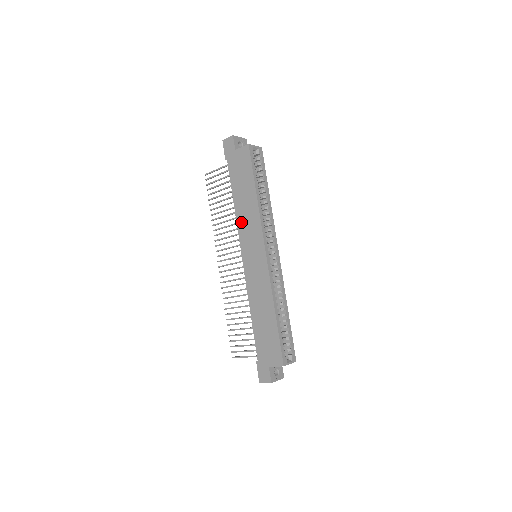
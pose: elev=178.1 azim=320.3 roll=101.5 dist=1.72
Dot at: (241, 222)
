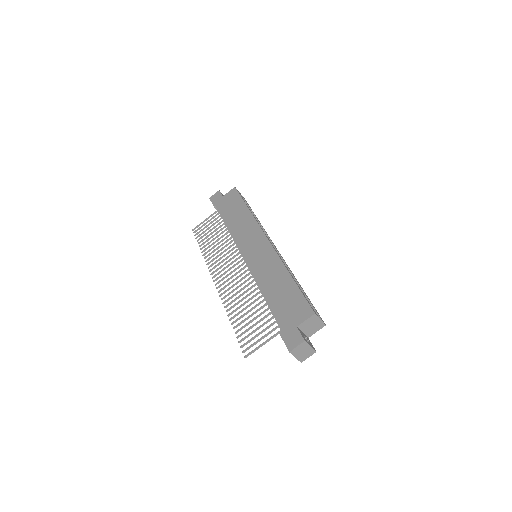
Dot at: (237, 234)
